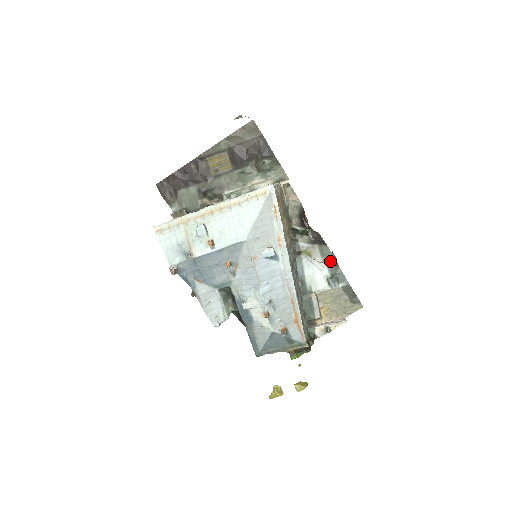
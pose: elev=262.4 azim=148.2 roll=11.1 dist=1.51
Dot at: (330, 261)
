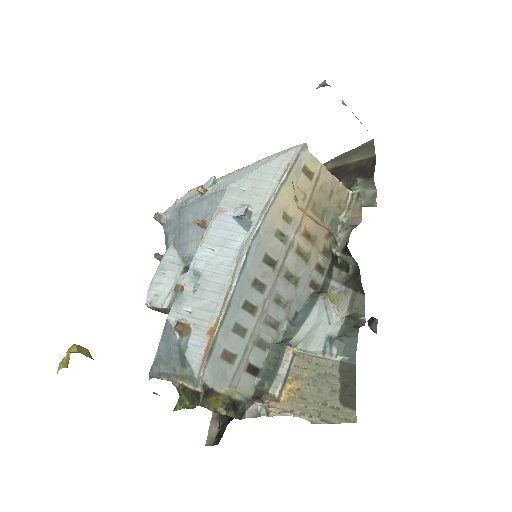
Dot at: (353, 318)
